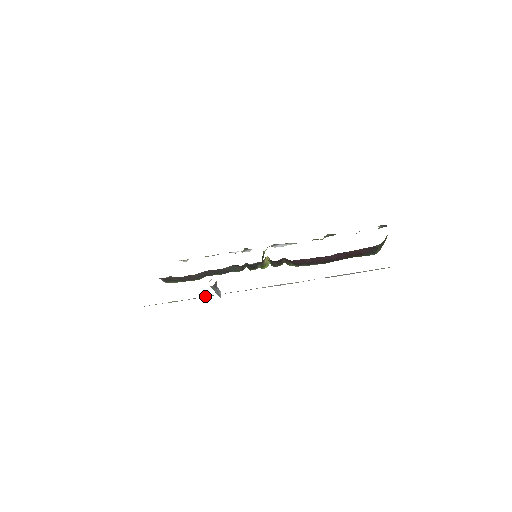
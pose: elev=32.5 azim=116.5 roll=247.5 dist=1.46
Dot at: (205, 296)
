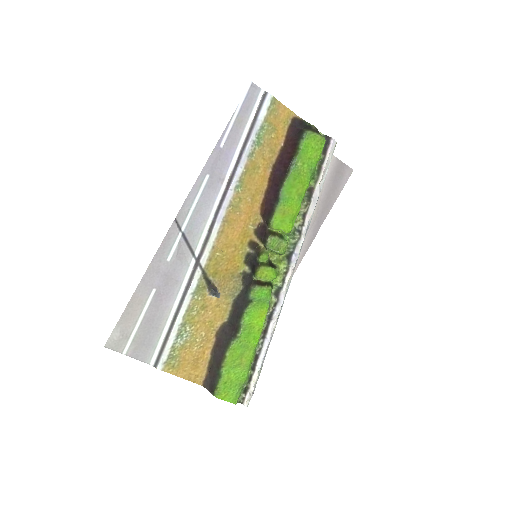
Dot at: (189, 277)
